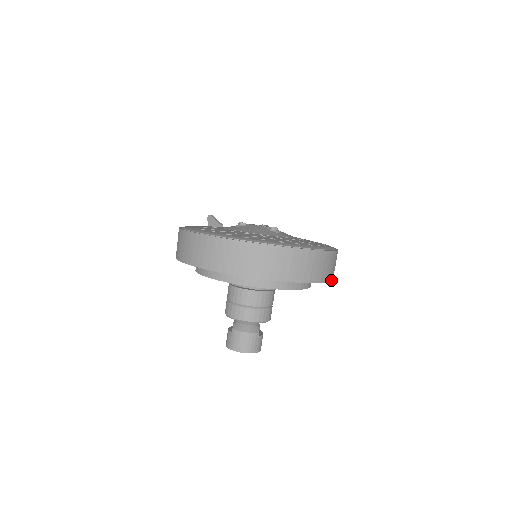
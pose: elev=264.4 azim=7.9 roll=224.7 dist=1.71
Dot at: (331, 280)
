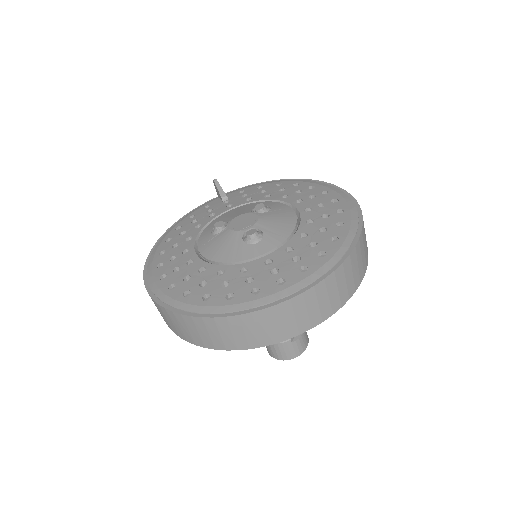
Dot at: (344, 303)
